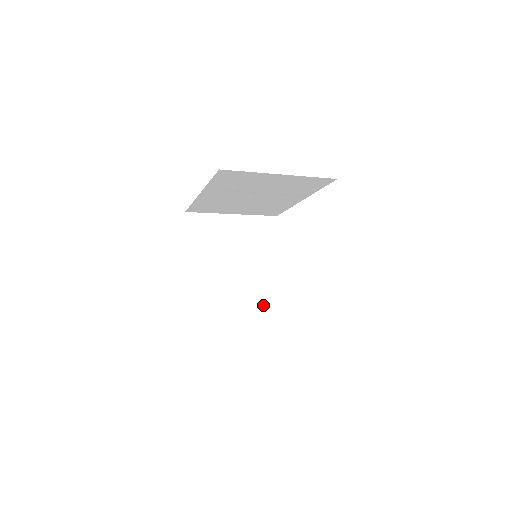
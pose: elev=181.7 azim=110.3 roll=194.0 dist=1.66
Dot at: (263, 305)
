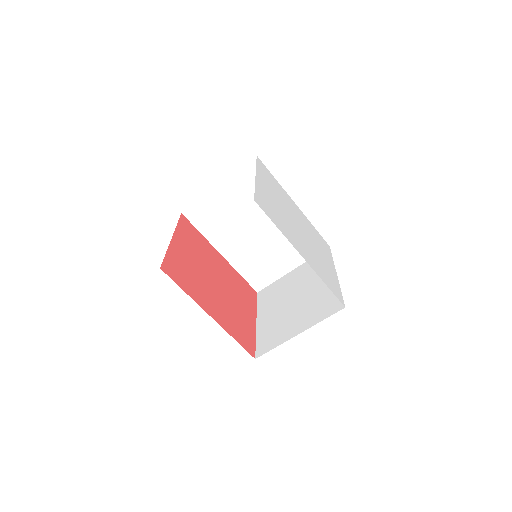
Dot at: (324, 310)
